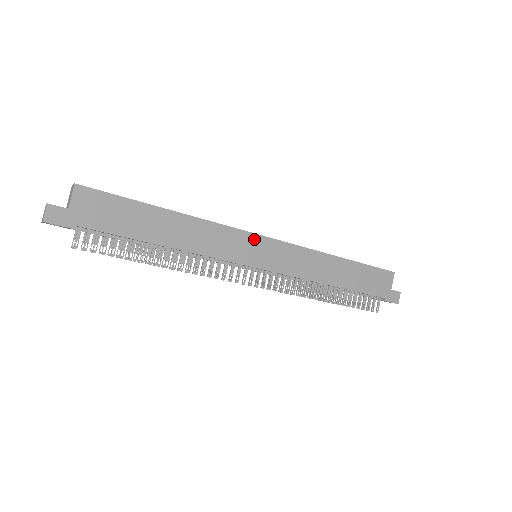
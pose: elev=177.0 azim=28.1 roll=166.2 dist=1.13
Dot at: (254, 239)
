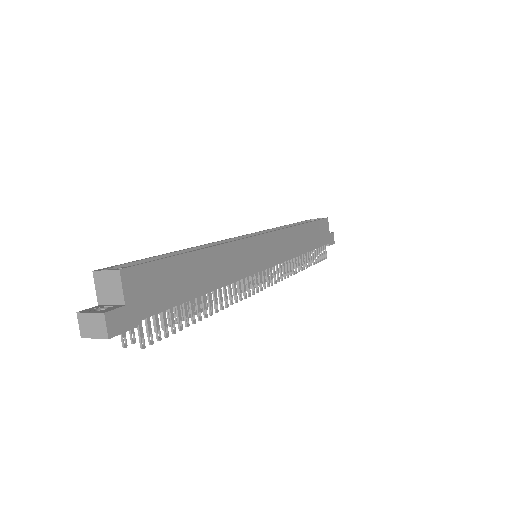
Dot at: (258, 241)
